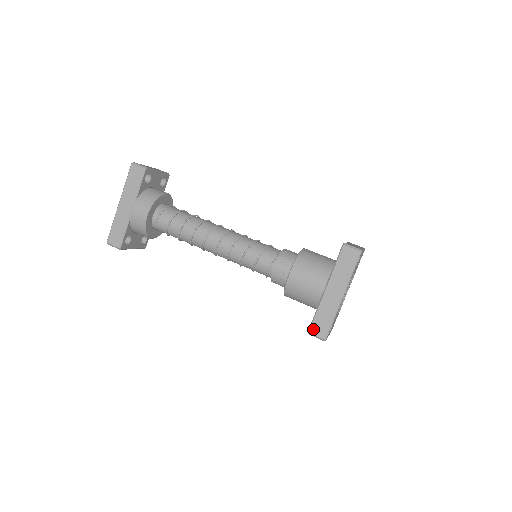
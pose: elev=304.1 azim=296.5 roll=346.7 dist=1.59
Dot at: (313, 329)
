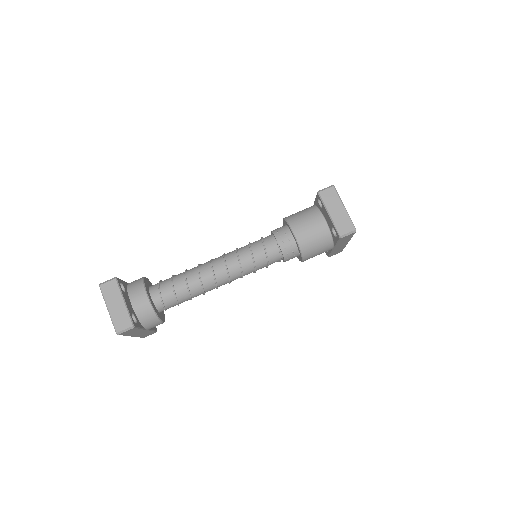
Dot at: occluded
